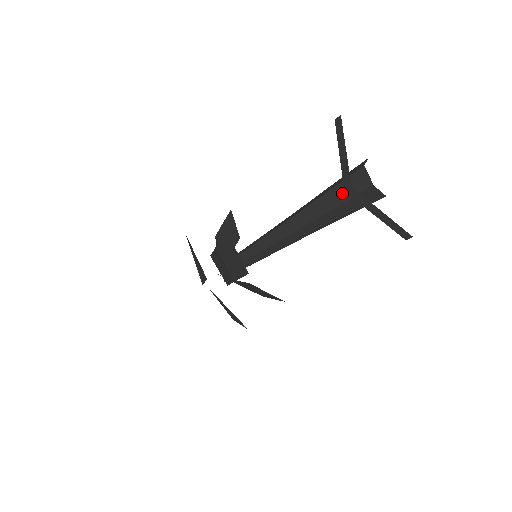
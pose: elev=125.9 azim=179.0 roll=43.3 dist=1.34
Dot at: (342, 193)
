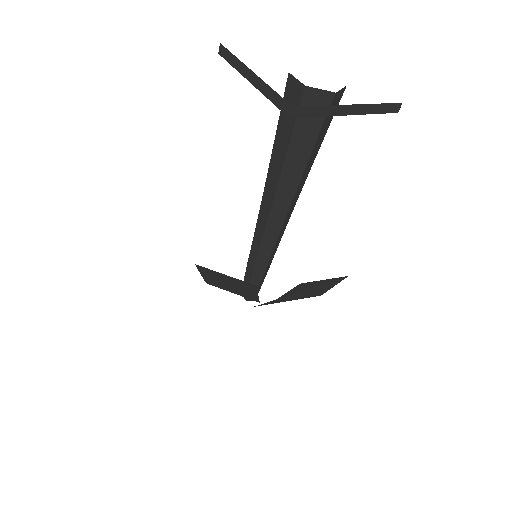
Dot at: occluded
